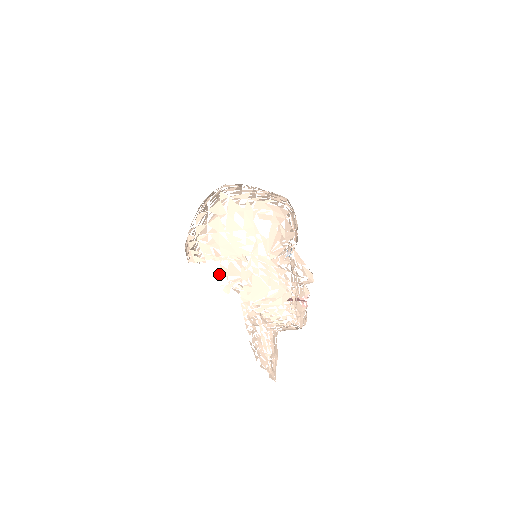
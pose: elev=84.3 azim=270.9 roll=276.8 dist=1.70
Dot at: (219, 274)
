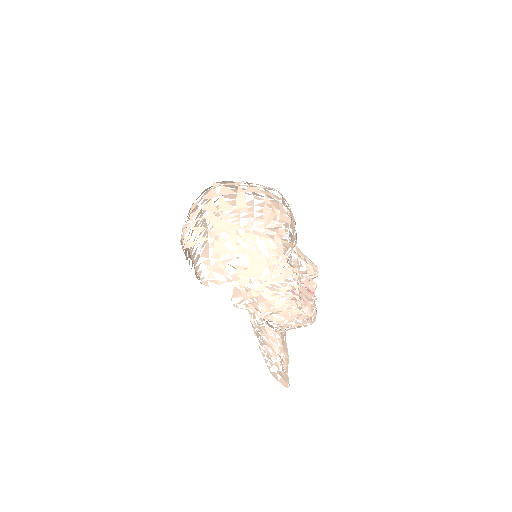
Dot at: (213, 250)
